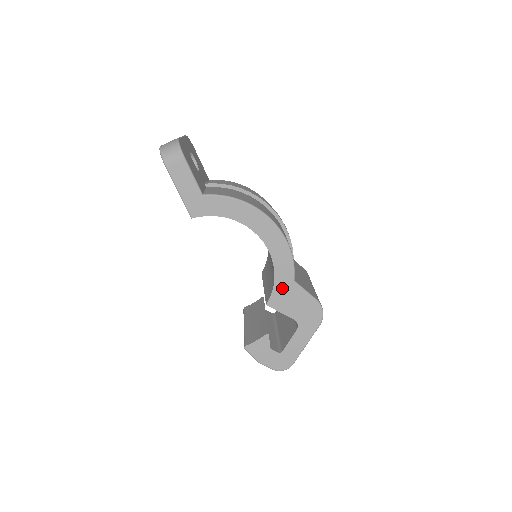
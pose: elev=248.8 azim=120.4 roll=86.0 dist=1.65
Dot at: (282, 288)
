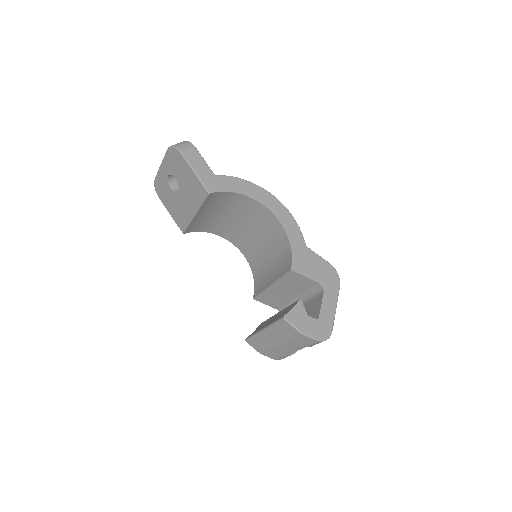
Dot at: (299, 253)
